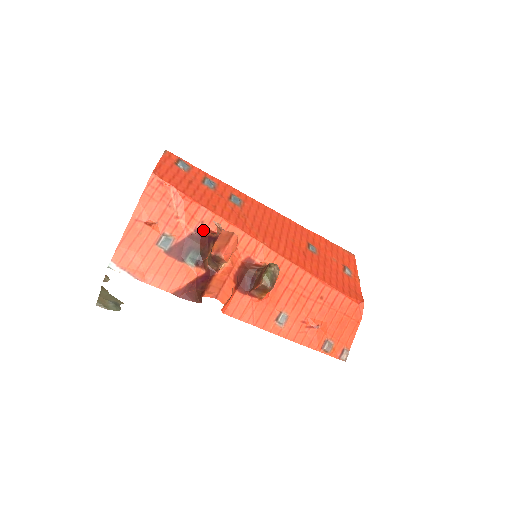
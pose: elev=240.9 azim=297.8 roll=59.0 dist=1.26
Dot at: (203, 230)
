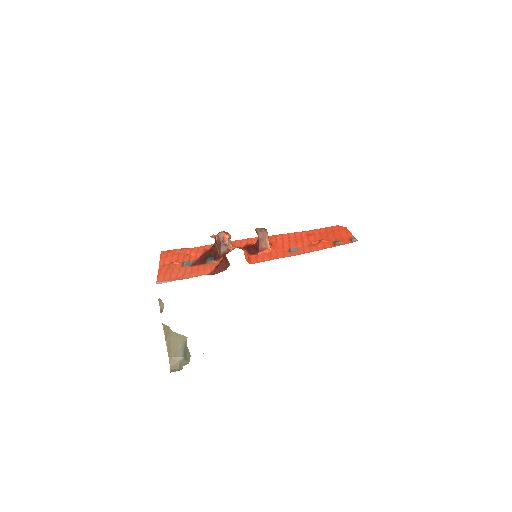
Dot at: (208, 251)
